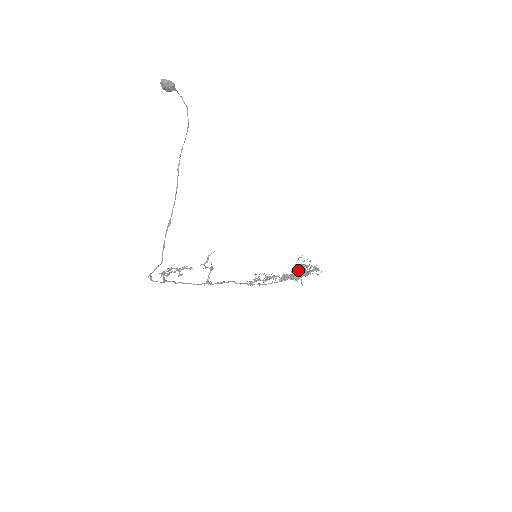
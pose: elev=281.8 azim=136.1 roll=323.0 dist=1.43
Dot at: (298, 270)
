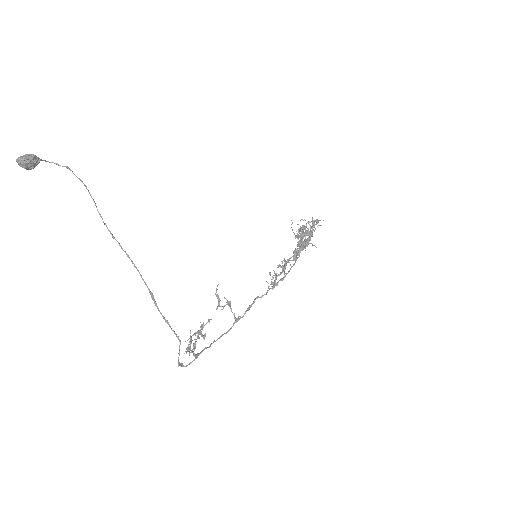
Dot at: occluded
